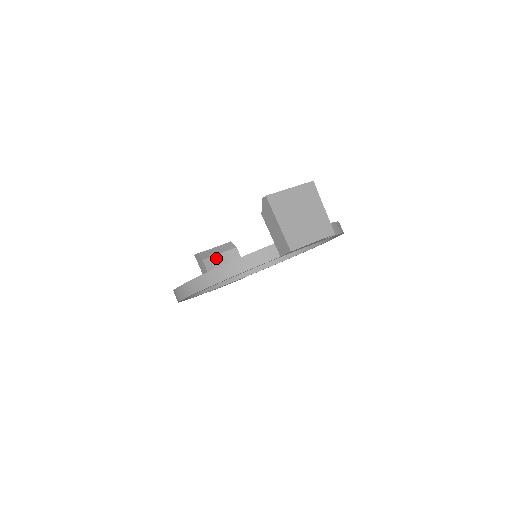
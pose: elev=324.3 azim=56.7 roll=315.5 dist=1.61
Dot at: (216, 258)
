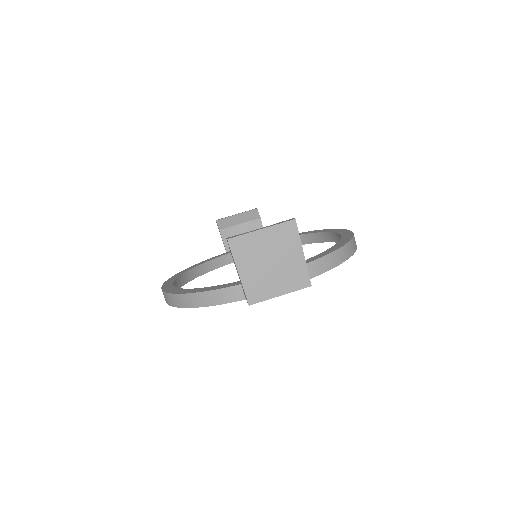
Dot at: (236, 228)
